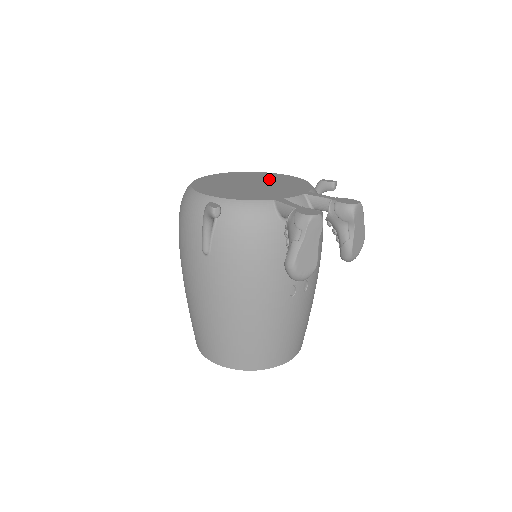
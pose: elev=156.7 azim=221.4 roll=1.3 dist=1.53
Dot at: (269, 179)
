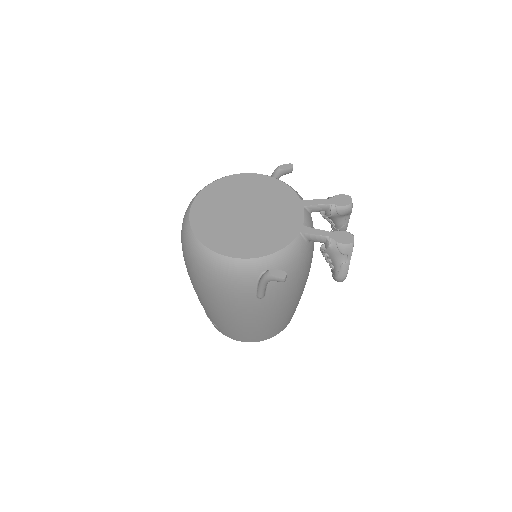
Dot at: (245, 193)
